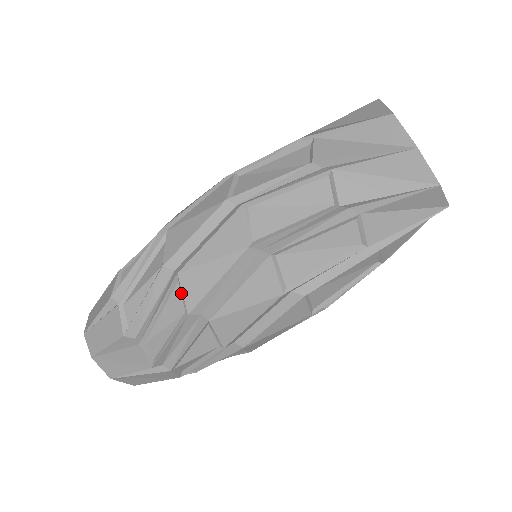
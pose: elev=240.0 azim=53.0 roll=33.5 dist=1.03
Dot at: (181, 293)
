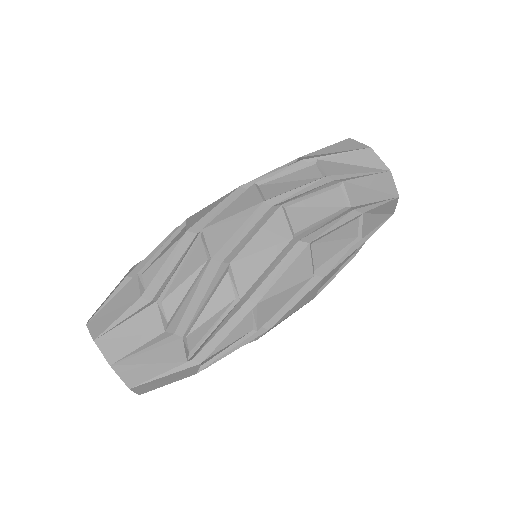
Dot at: (204, 246)
